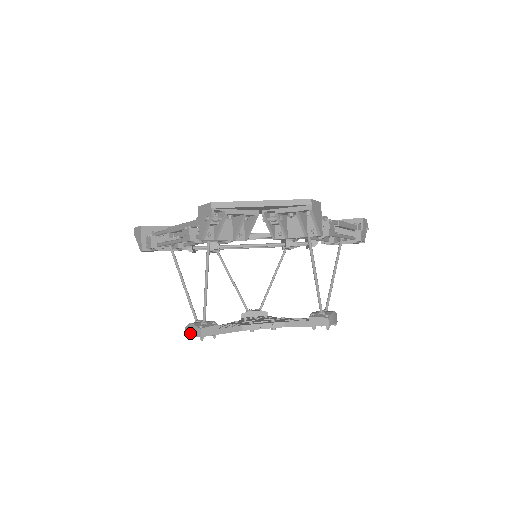
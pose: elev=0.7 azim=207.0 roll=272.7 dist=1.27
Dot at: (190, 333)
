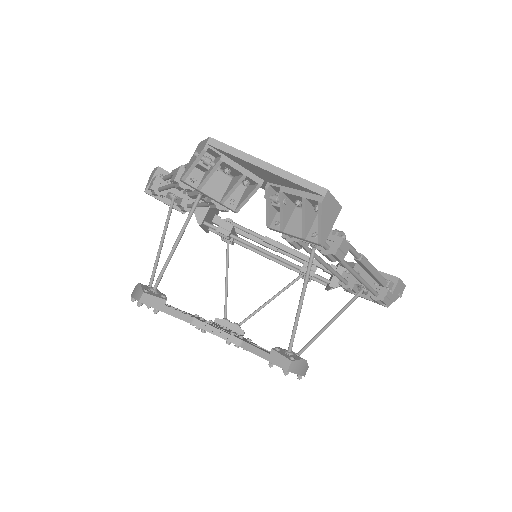
Dot at: (134, 293)
